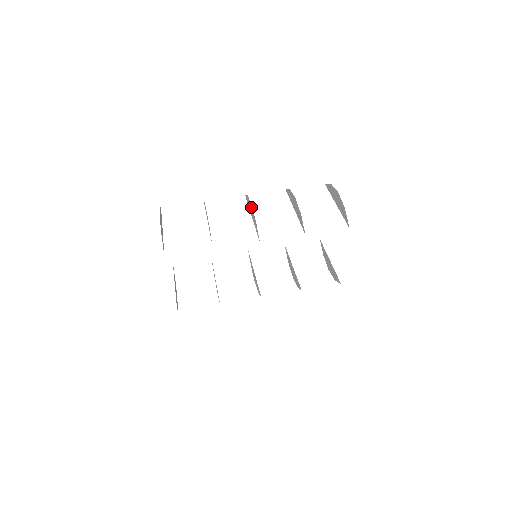
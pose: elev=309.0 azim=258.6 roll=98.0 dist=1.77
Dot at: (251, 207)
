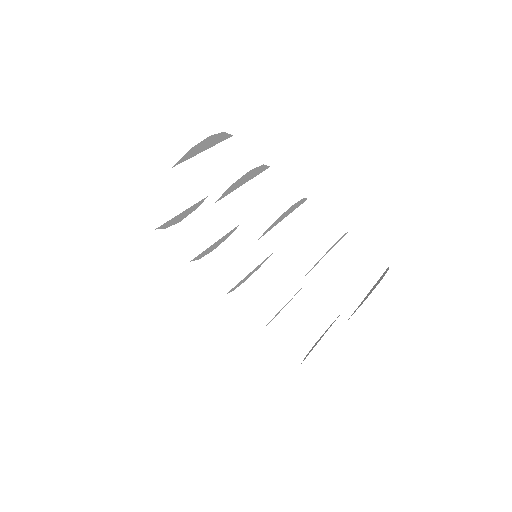
Dot at: (290, 208)
